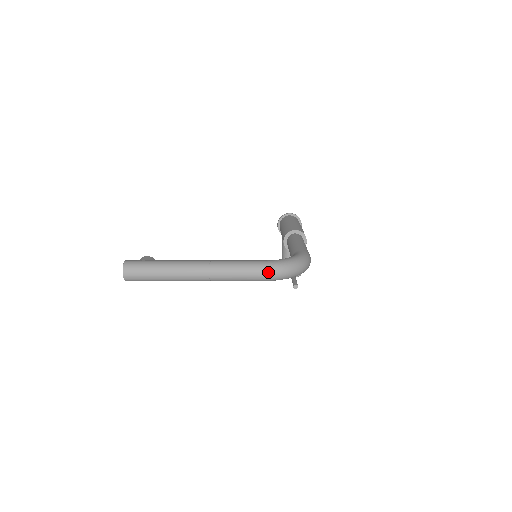
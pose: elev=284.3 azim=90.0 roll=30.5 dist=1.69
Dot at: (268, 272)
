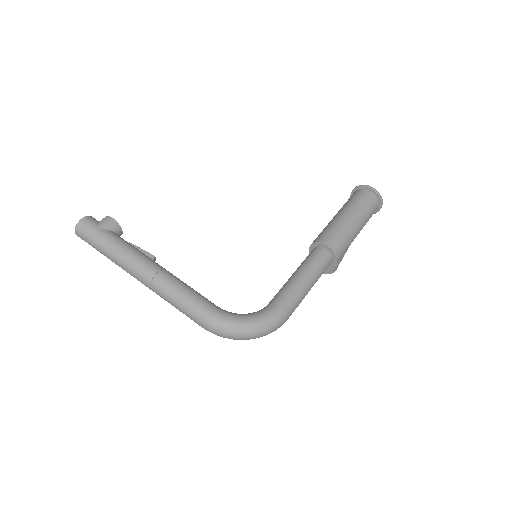
Dot at: (205, 326)
